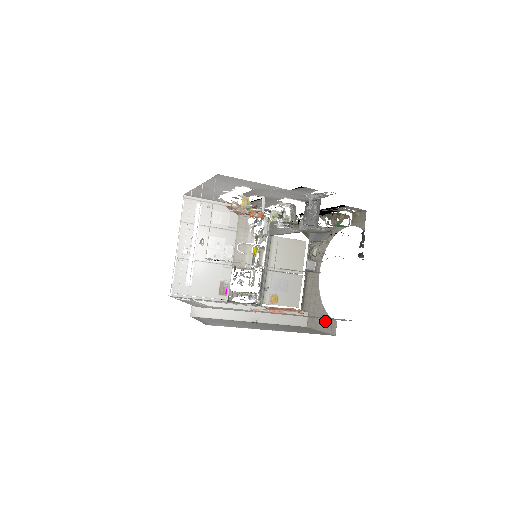
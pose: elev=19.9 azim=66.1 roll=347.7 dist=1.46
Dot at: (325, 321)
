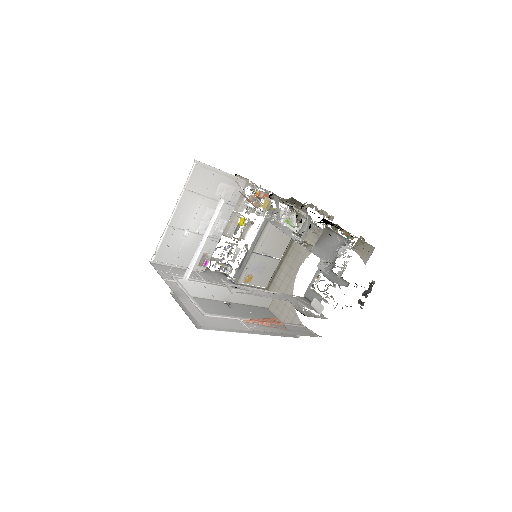
Dot at: (291, 317)
